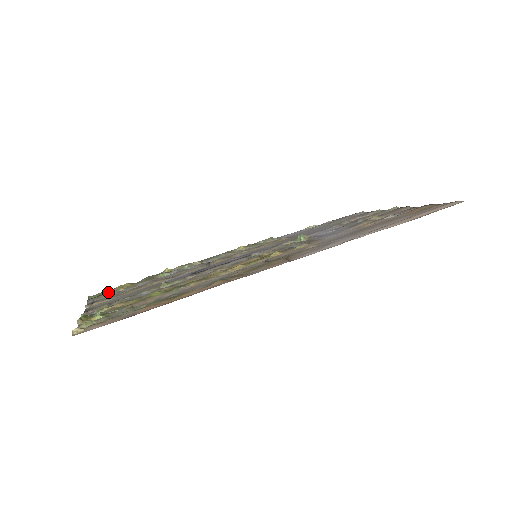
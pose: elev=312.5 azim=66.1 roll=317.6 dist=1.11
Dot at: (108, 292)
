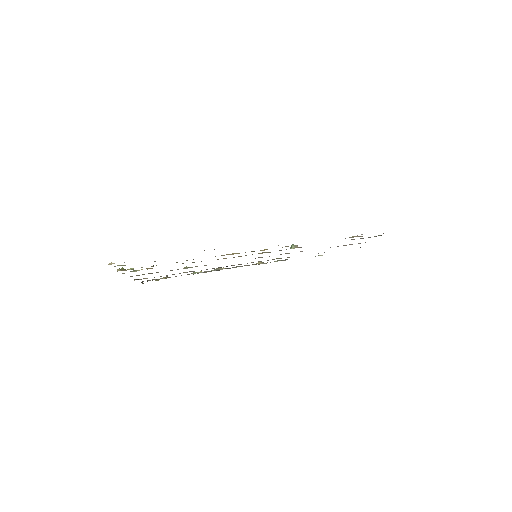
Dot at: occluded
